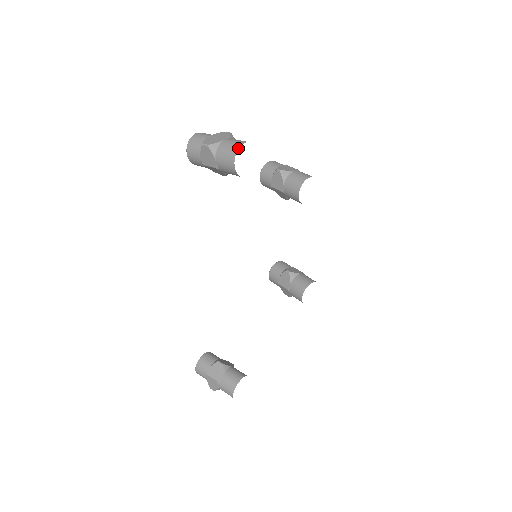
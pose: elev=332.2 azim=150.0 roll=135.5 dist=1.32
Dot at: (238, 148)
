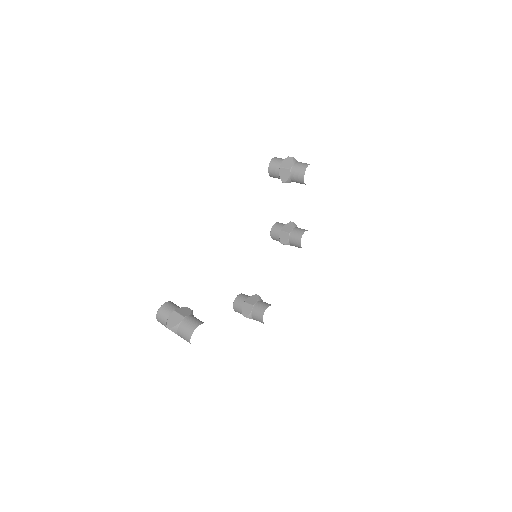
Dot at: occluded
